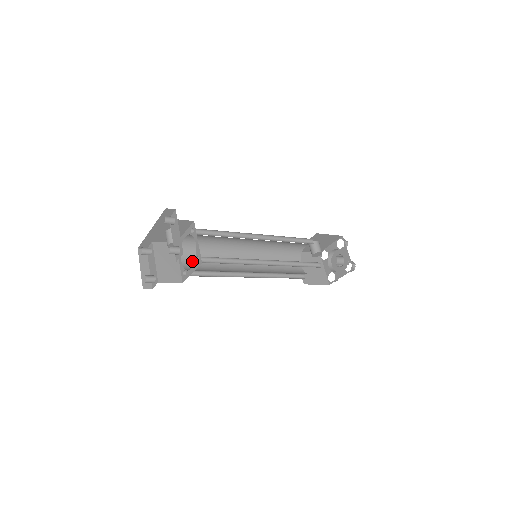
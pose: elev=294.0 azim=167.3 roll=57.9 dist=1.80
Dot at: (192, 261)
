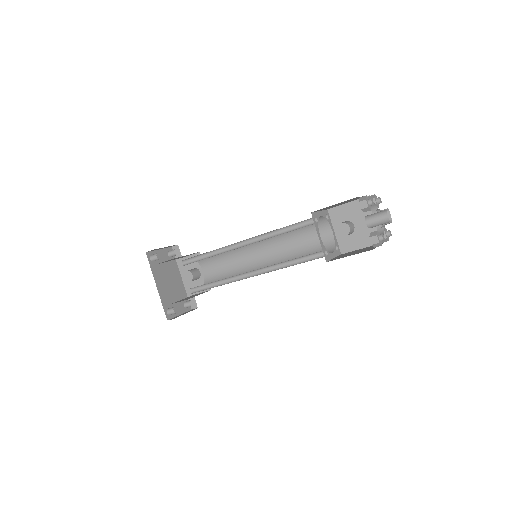
Dot at: occluded
